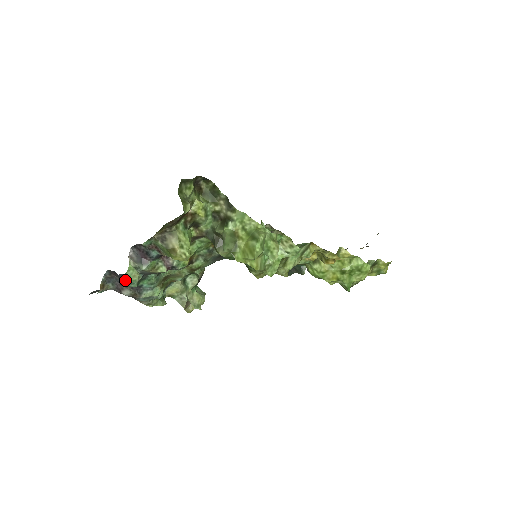
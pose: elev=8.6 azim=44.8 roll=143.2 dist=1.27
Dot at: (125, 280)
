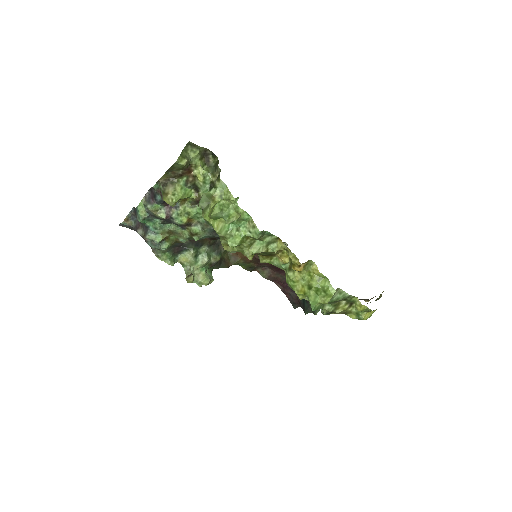
Dot at: (136, 214)
